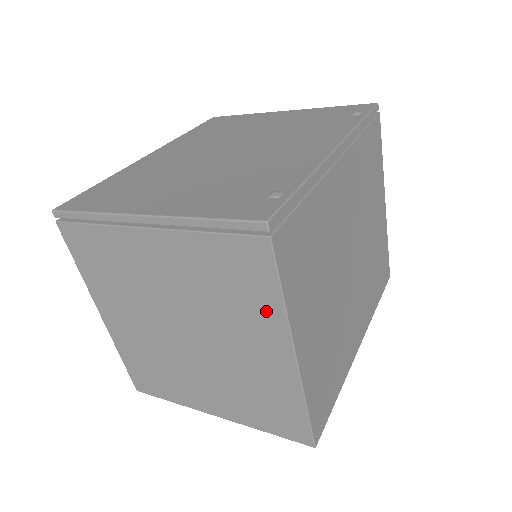
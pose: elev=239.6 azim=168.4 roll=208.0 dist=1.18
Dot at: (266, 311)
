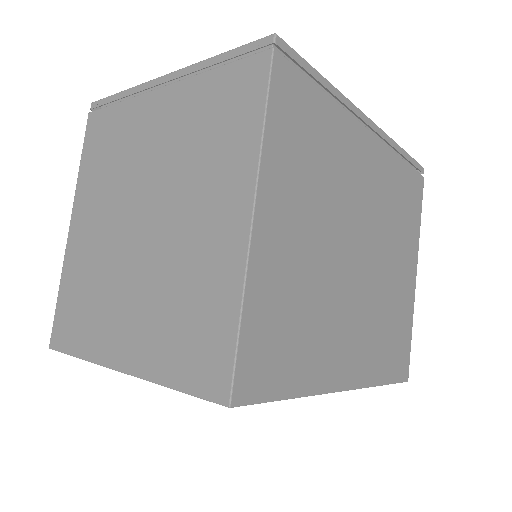
Dot at: (240, 151)
